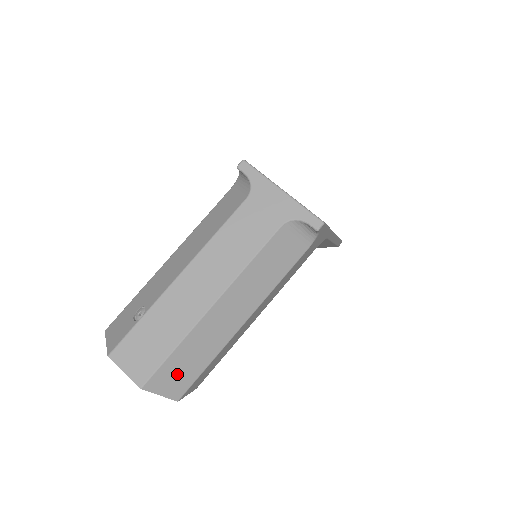
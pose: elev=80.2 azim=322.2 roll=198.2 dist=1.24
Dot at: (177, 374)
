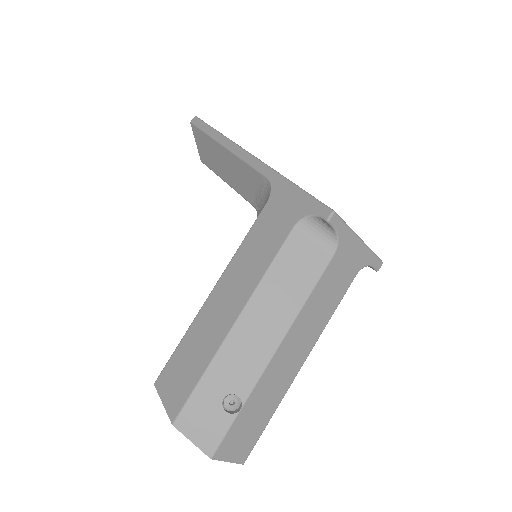
Dot at: occluded
